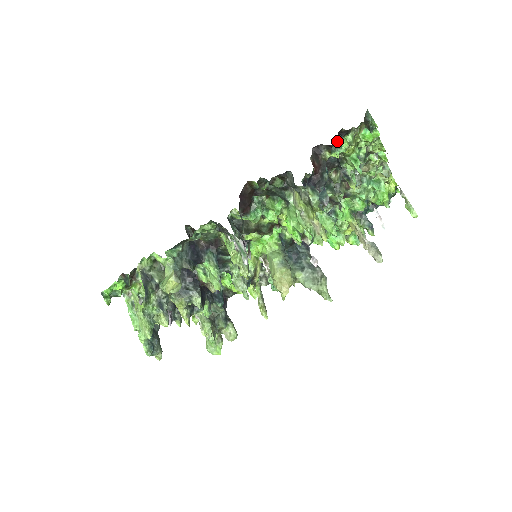
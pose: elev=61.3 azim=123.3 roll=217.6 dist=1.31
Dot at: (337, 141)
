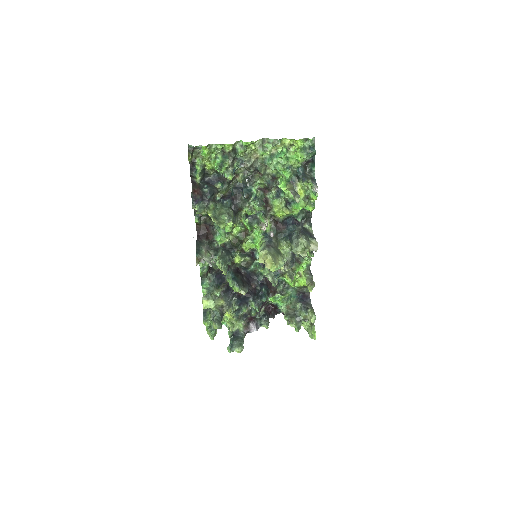
Dot at: (194, 170)
